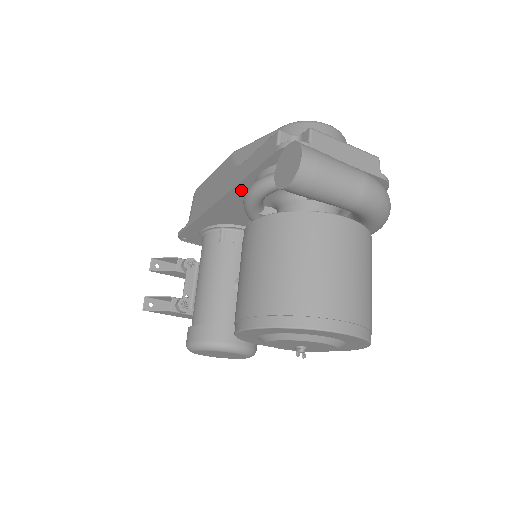
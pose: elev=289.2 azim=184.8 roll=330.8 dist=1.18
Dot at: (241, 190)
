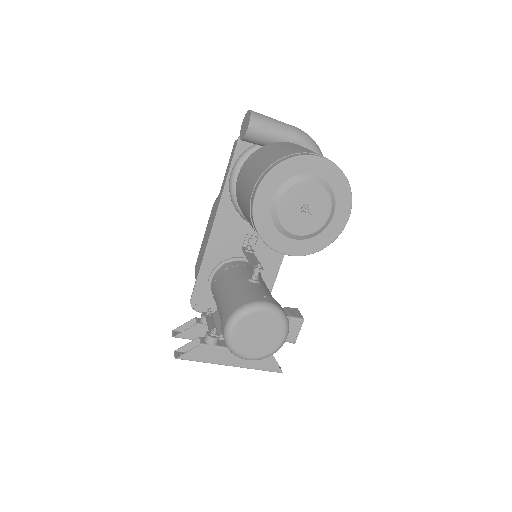
Dot at: (226, 200)
